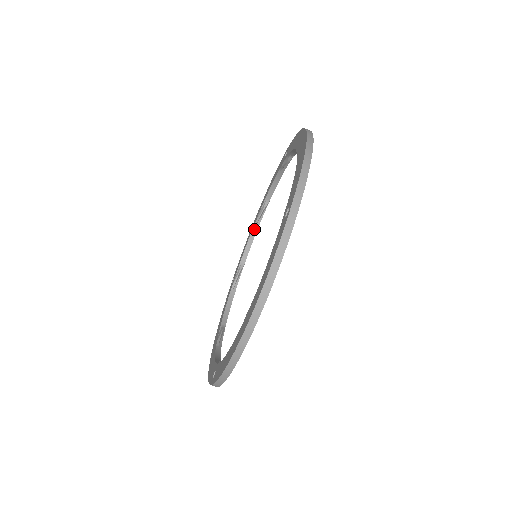
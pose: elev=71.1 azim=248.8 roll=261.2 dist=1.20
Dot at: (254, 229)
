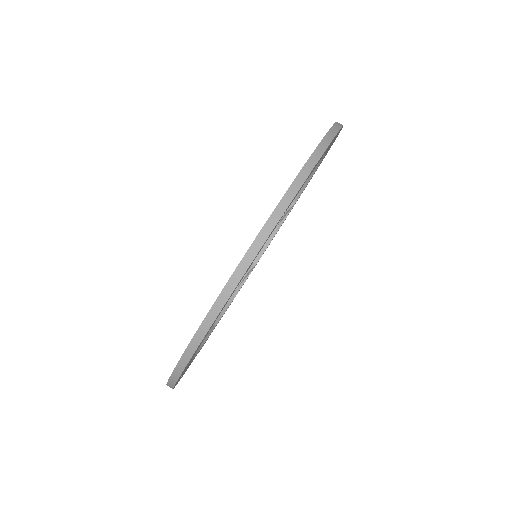
Dot at: (275, 229)
